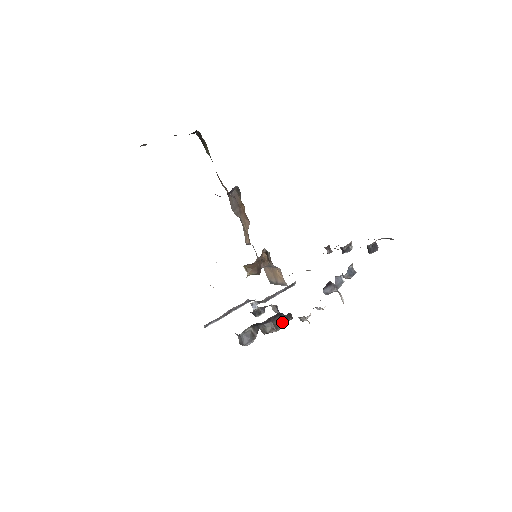
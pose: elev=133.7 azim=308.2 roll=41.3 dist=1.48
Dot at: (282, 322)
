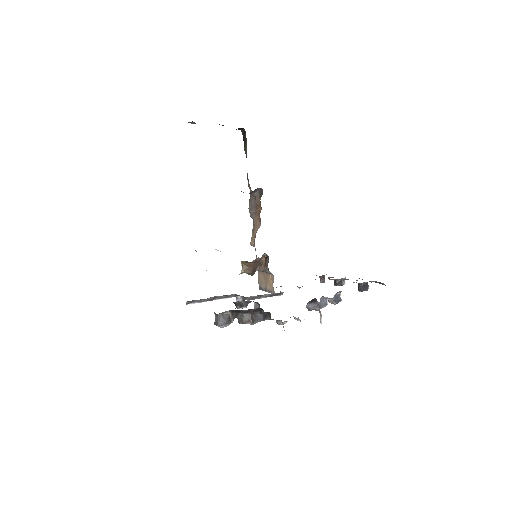
Dot at: (260, 318)
